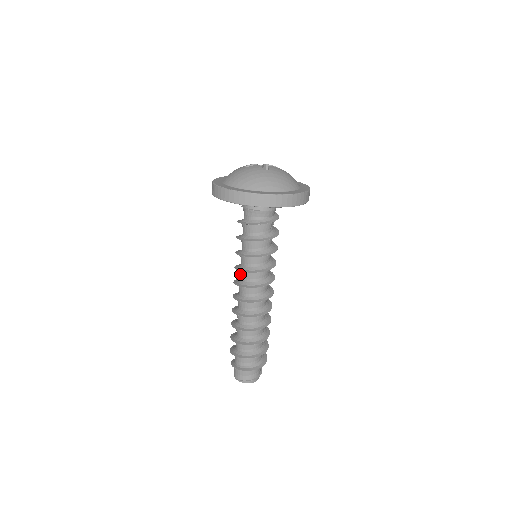
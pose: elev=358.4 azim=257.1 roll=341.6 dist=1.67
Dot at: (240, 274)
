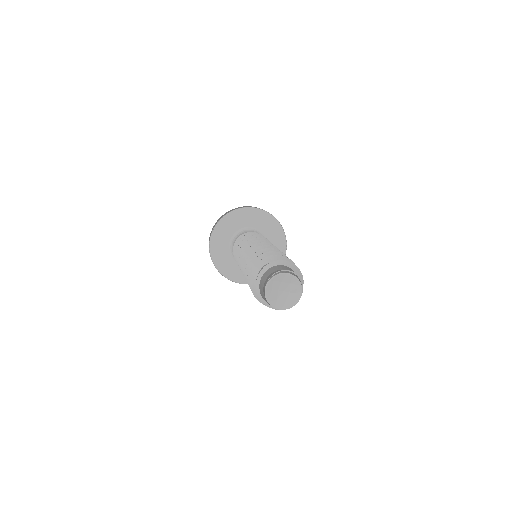
Dot at: occluded
